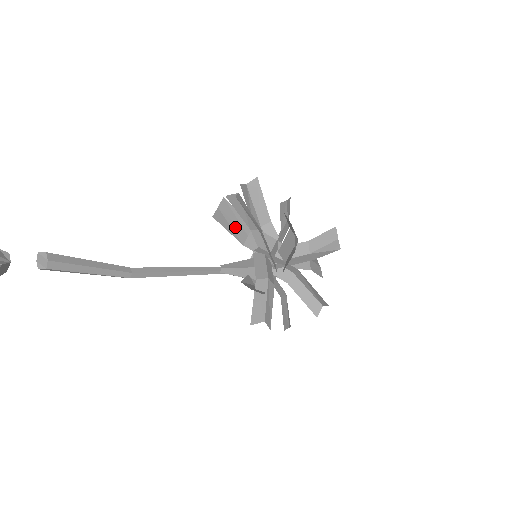
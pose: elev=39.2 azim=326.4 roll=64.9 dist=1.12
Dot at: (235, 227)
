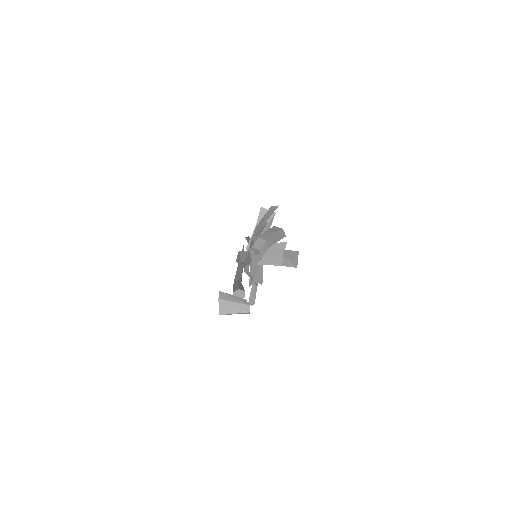
Dot at: (254, 233)
